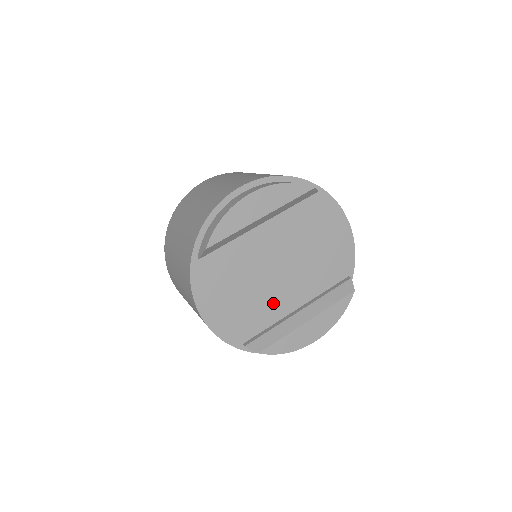
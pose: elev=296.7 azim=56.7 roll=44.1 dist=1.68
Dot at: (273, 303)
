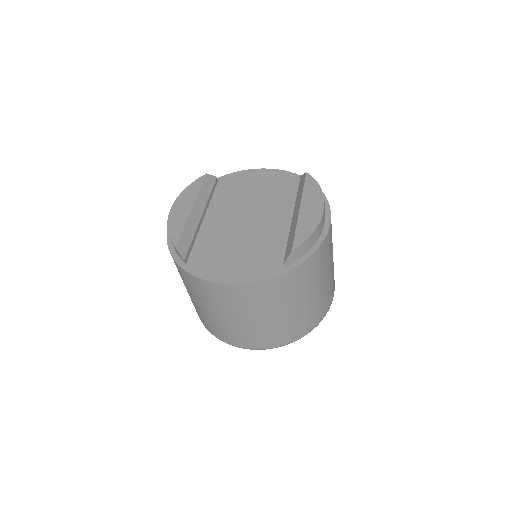
Dot at: (271, 234)
